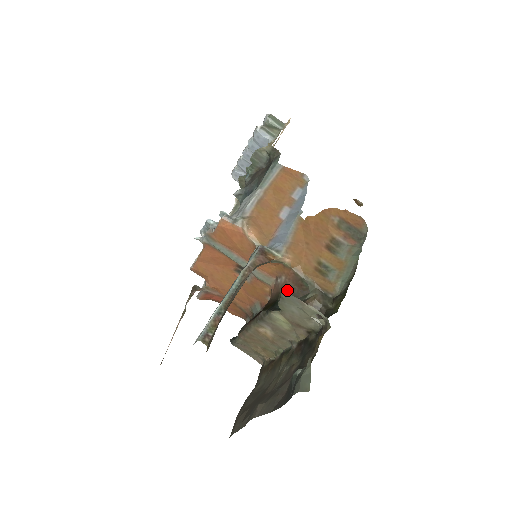
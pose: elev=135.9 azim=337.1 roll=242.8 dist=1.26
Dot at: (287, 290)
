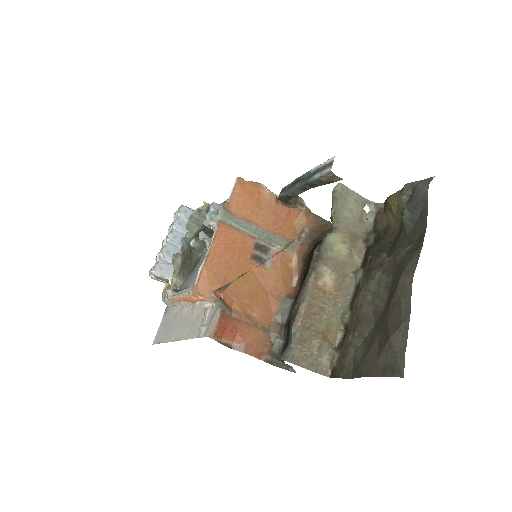
Dot at: (317, 235)
